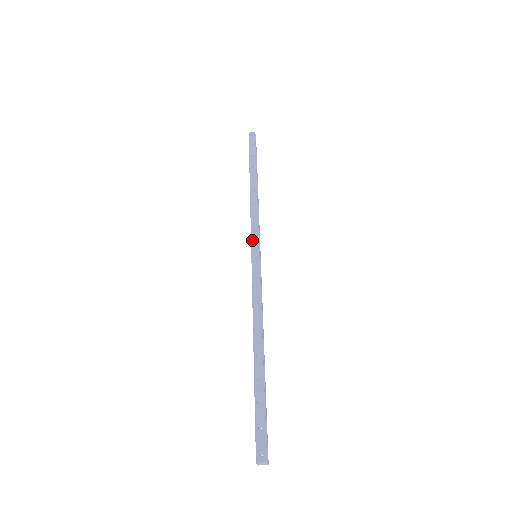
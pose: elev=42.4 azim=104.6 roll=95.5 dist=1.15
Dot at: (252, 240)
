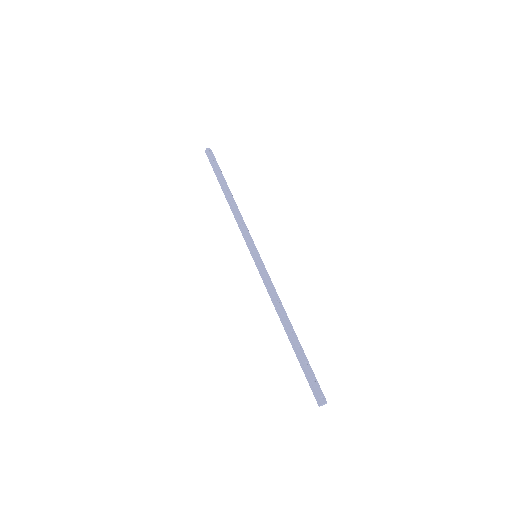
Dot at: (250, 243)
